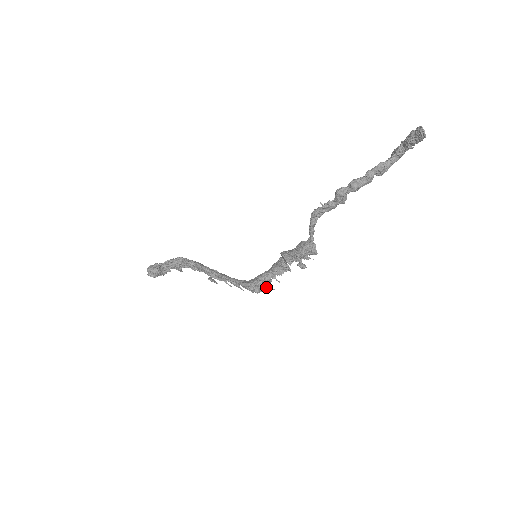
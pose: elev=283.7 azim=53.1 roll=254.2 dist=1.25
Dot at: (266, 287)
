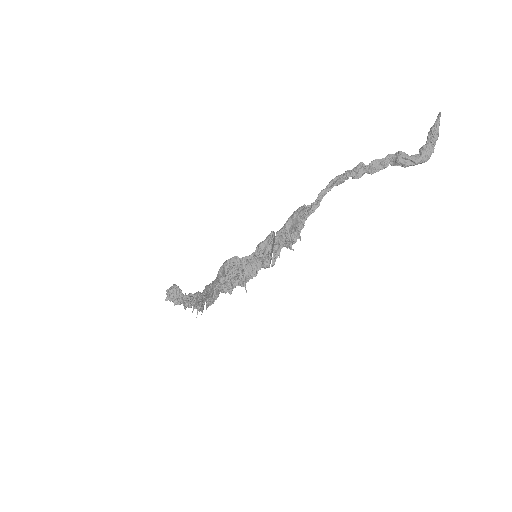
Dot at: (233, 275)
